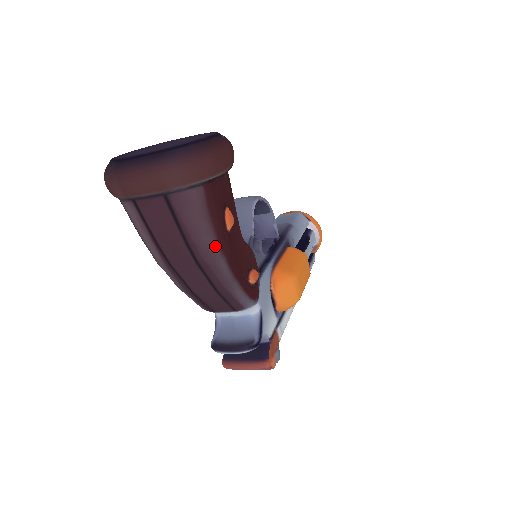
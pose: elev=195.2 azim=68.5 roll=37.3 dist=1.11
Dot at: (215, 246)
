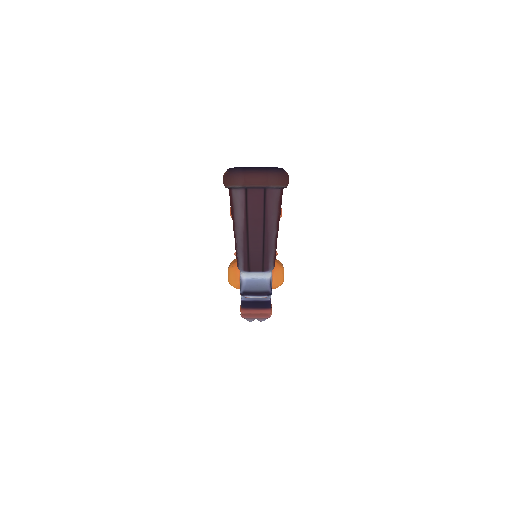
Dot at: (275, 223)
